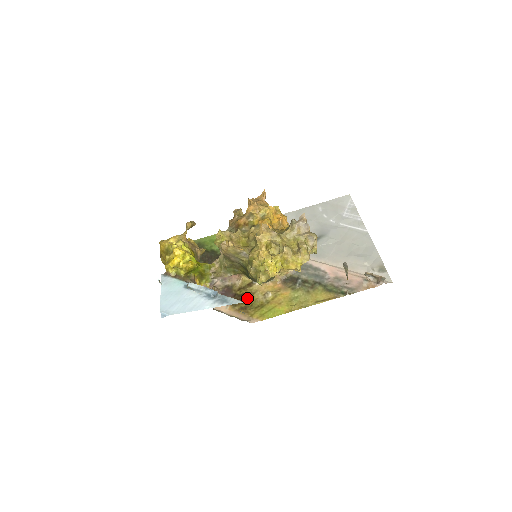
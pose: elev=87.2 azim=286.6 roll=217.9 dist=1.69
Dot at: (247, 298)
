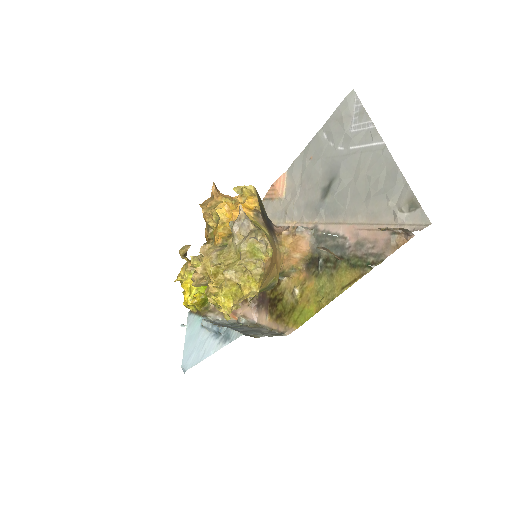
Dot at: (279, 302)
